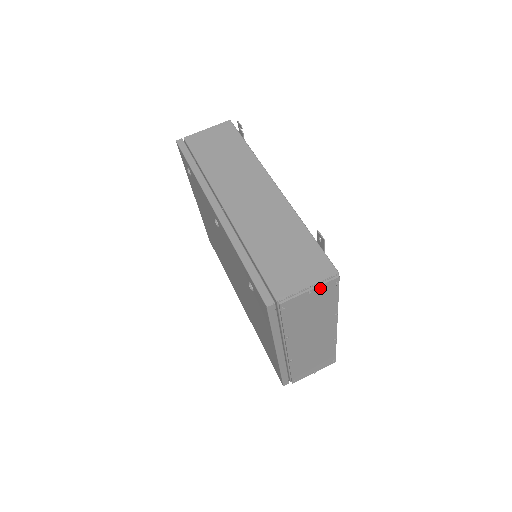
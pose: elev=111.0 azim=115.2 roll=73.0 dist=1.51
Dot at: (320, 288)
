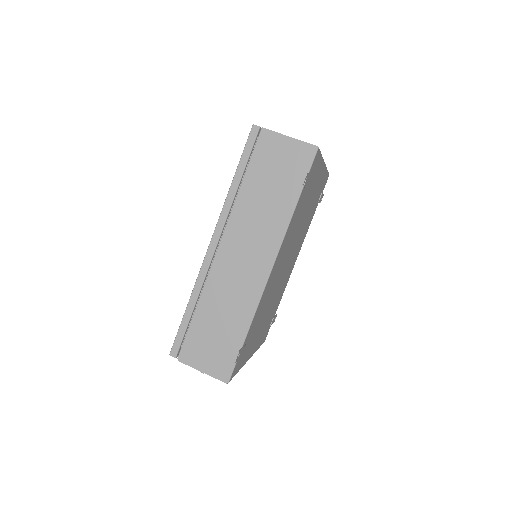
Dot at: (212, 375)
